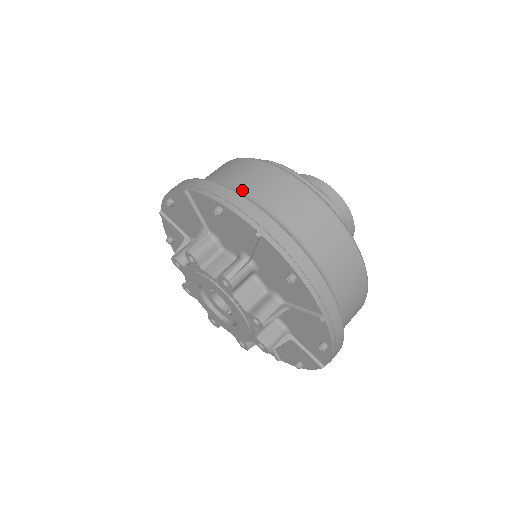
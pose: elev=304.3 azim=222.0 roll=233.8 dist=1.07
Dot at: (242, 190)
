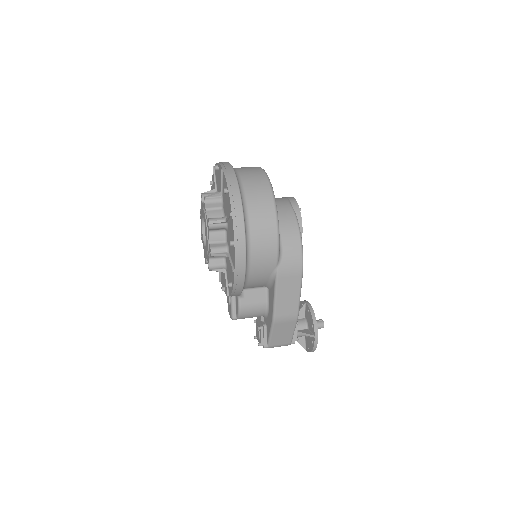
Dot at: occluded
